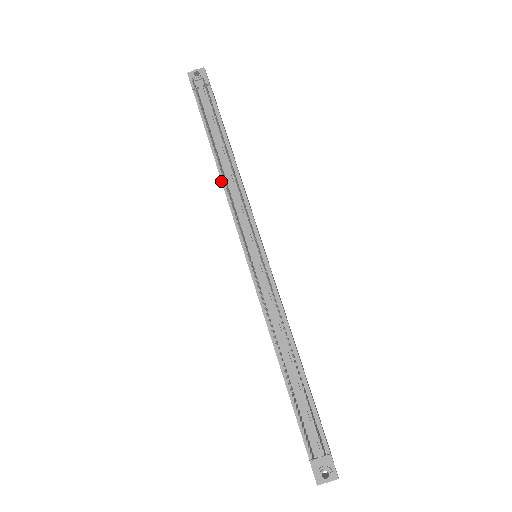
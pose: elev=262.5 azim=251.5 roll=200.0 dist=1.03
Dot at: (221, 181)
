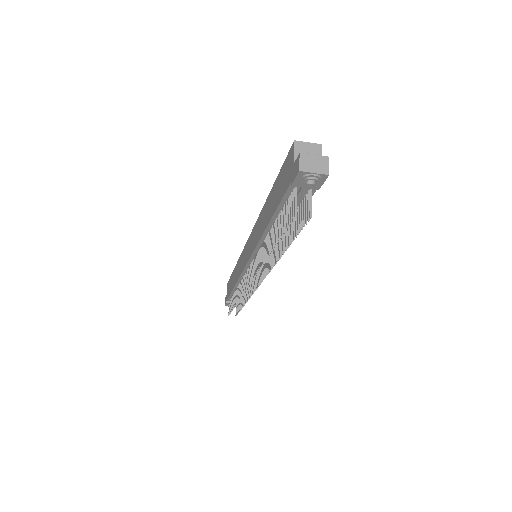
Dot at: (261, 238)
